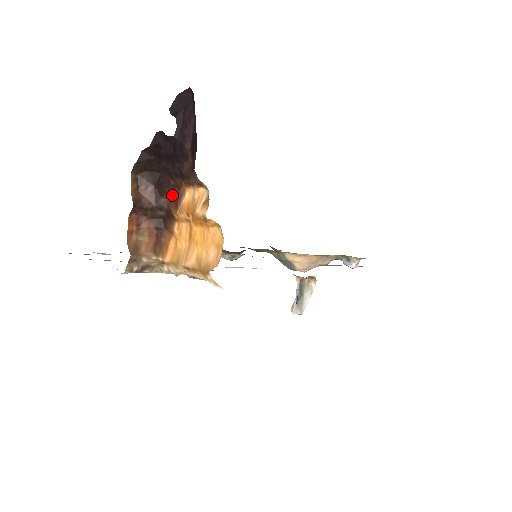
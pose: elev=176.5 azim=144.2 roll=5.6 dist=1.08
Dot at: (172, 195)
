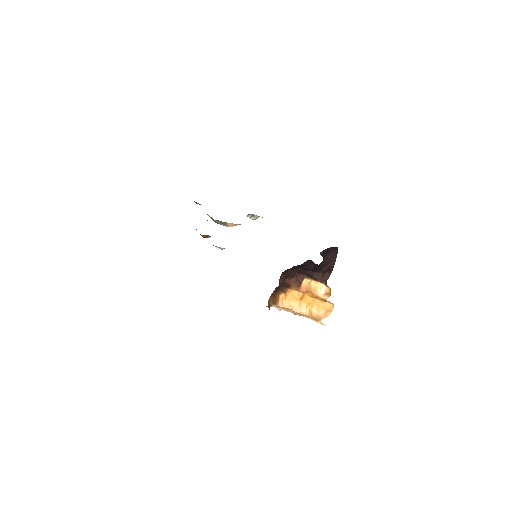
Dot at: (294, 279)
